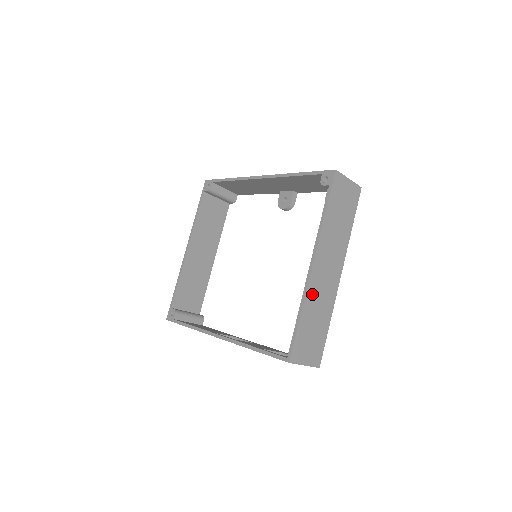
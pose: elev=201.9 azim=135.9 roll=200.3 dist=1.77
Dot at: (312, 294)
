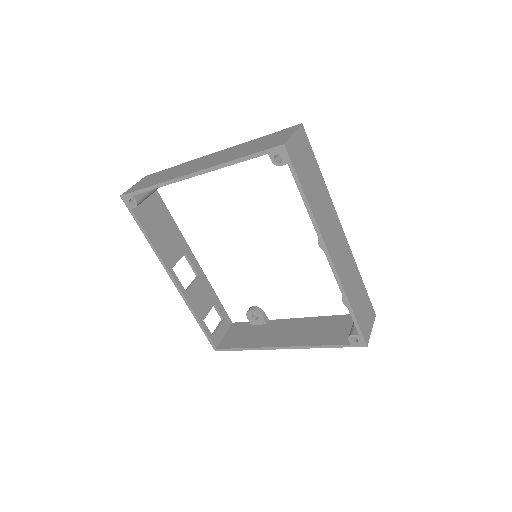
Dot at: occluded
